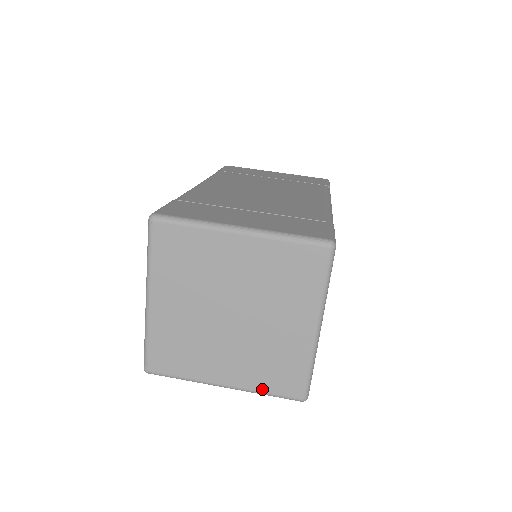
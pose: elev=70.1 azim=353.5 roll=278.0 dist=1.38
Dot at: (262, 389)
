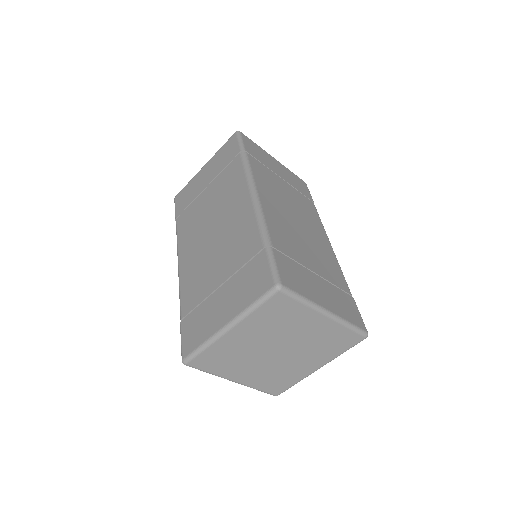
Dot at: (339, 353)
